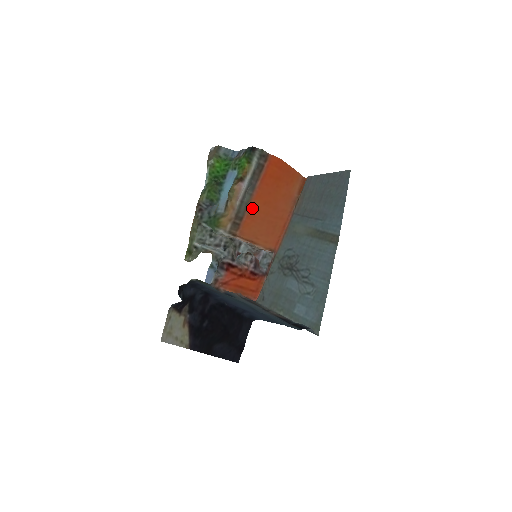
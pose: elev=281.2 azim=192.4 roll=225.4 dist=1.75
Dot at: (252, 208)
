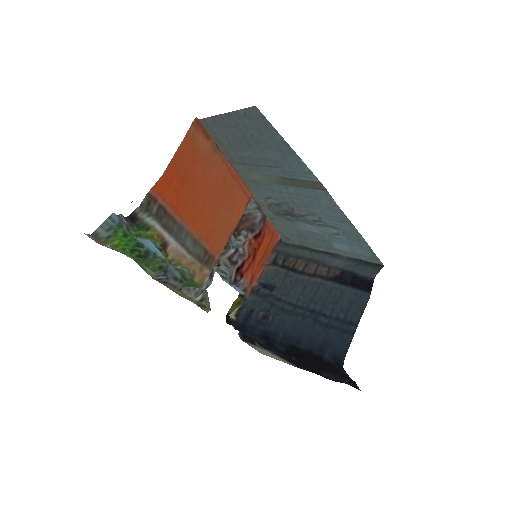
Dot at: (201, 234)
